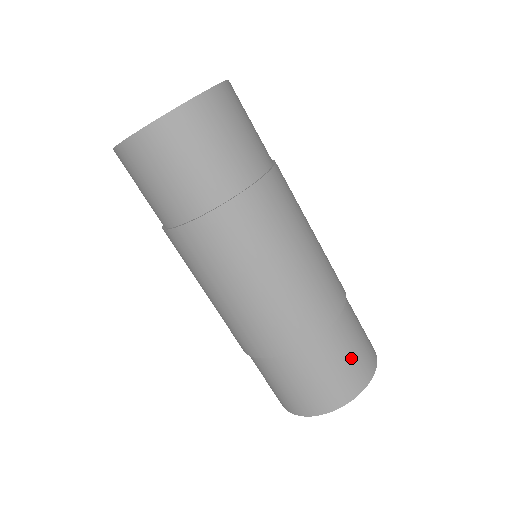
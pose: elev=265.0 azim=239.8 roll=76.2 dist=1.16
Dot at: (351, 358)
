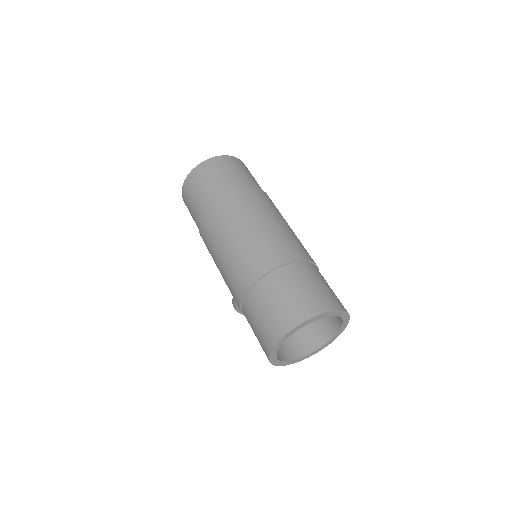
Dot at: (324, 287)
